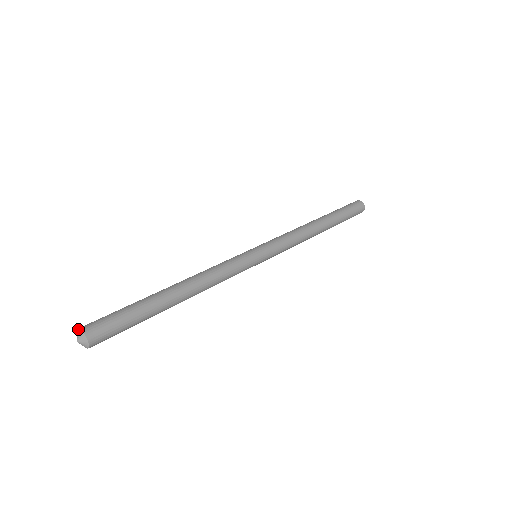
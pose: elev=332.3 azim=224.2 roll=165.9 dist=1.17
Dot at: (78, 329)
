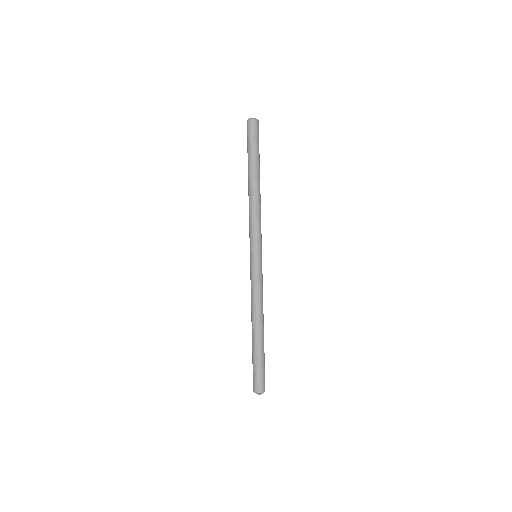
Dot at: occluded
